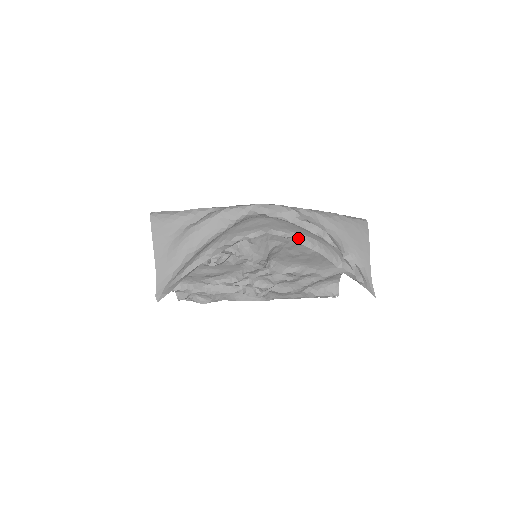
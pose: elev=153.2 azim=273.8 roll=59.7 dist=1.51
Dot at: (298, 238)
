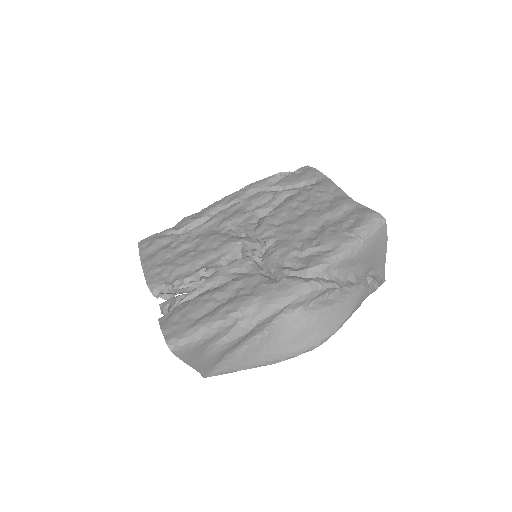
Dot at: (342, 325)
